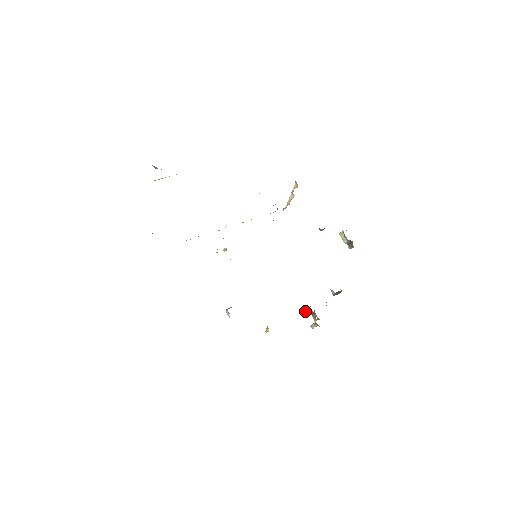
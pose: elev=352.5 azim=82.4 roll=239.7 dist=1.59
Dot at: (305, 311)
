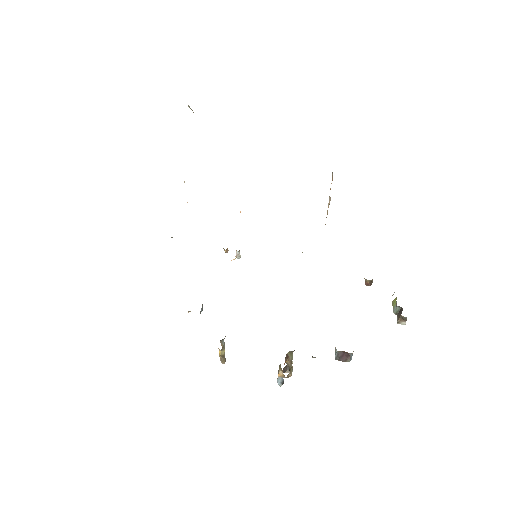
Dot at: occluded
